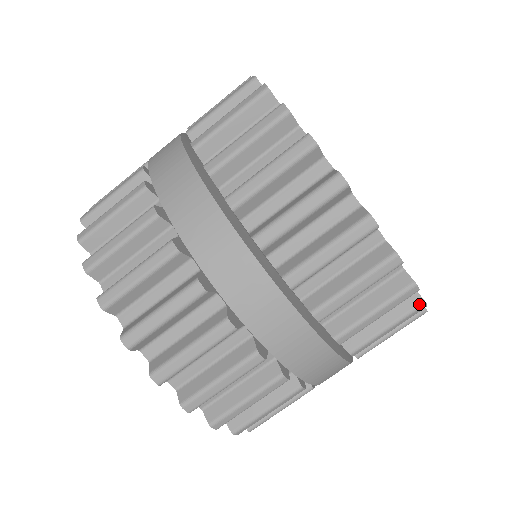
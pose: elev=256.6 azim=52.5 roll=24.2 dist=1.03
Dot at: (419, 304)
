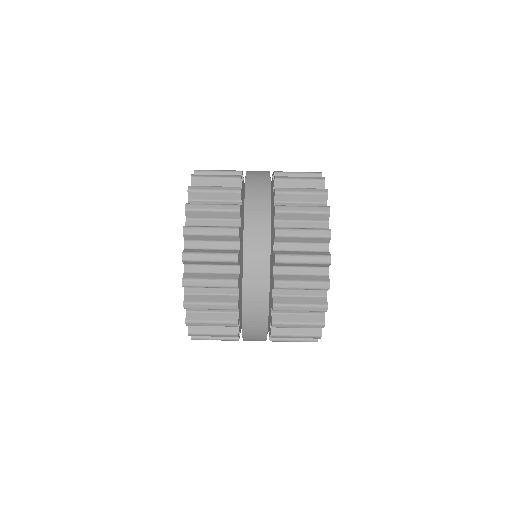
Dot at: occluded
